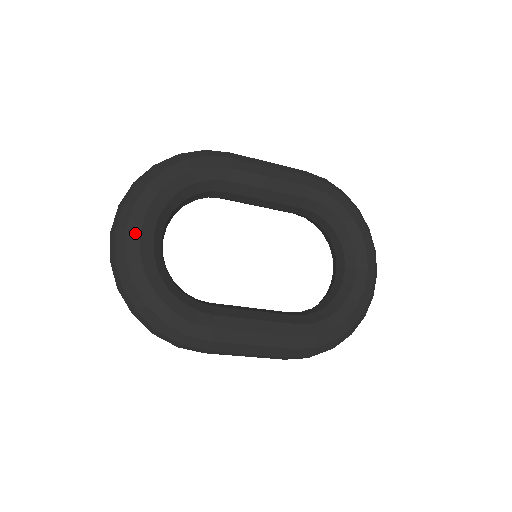
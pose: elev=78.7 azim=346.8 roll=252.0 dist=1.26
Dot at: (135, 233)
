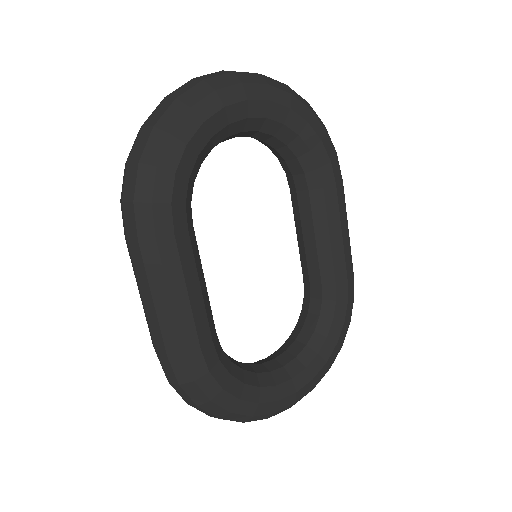
Dot at: (244, 94)
